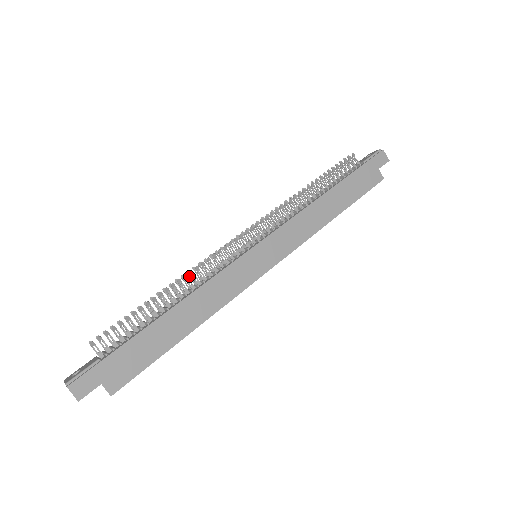
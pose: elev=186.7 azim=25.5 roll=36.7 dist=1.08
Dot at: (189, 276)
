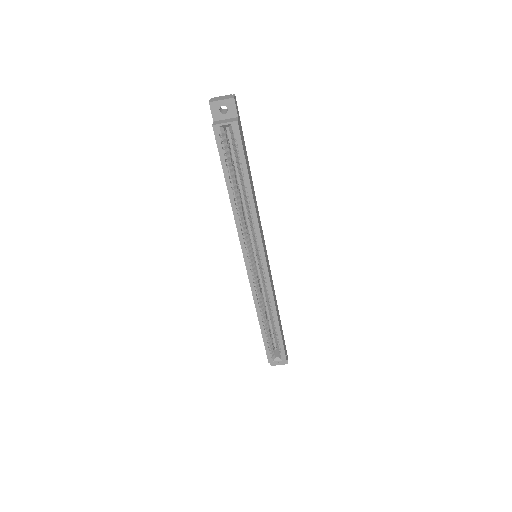
Dot at: occluded
